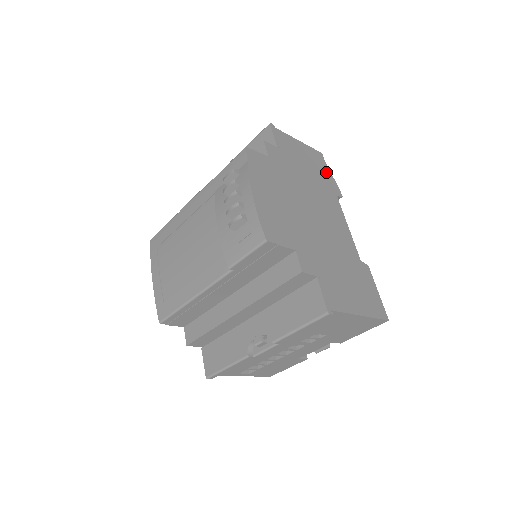
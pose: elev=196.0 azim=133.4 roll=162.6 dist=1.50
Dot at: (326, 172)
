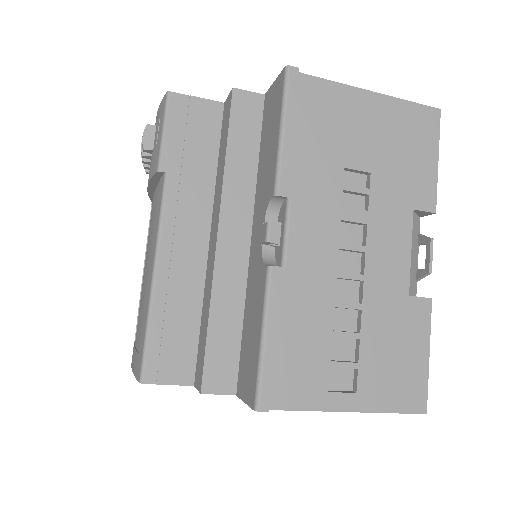
Dot at: occluded
